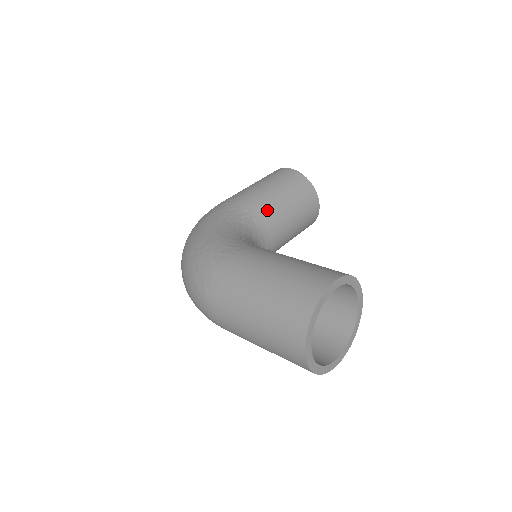
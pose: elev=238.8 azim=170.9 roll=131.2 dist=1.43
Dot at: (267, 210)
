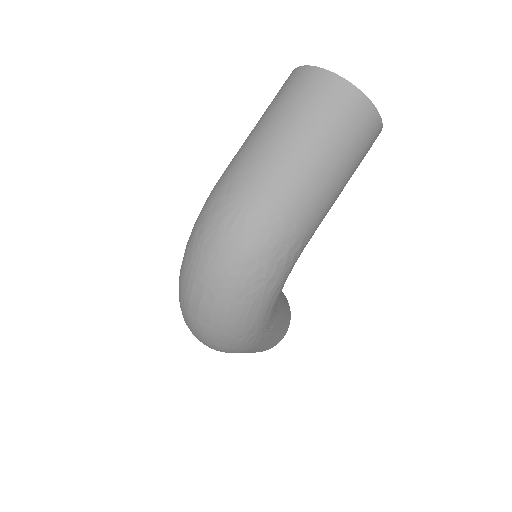
Dot at: occluded
